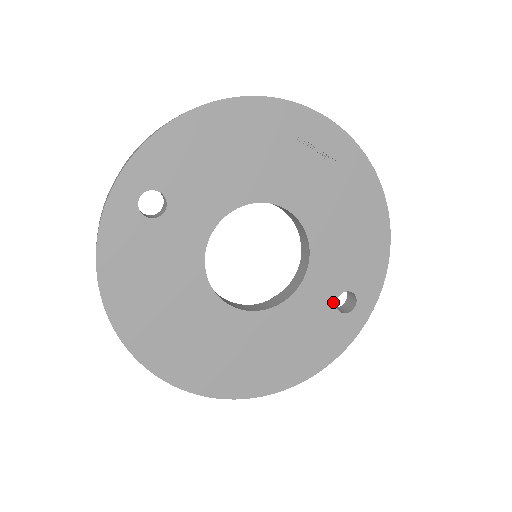
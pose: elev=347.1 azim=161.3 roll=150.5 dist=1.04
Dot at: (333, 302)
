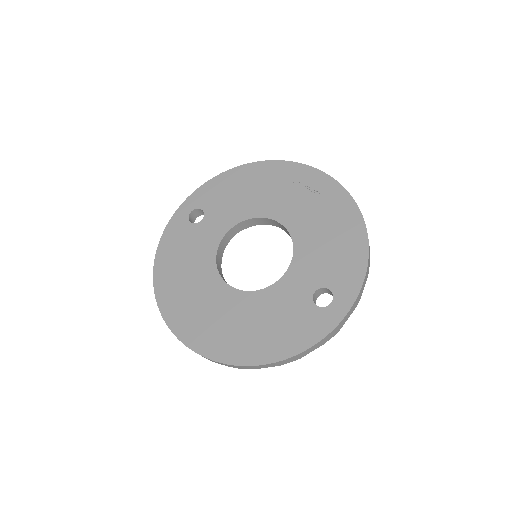
Dot at: (310, 295)
